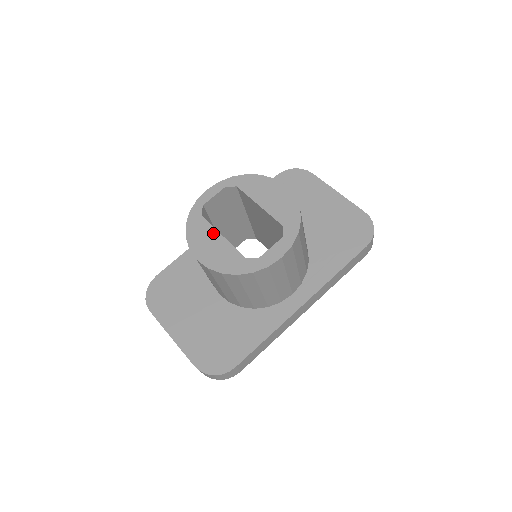
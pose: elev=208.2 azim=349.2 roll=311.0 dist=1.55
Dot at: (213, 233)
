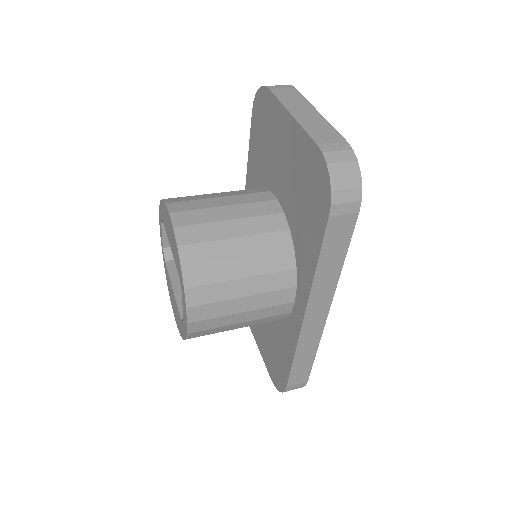
Dot at: (170, 284)
